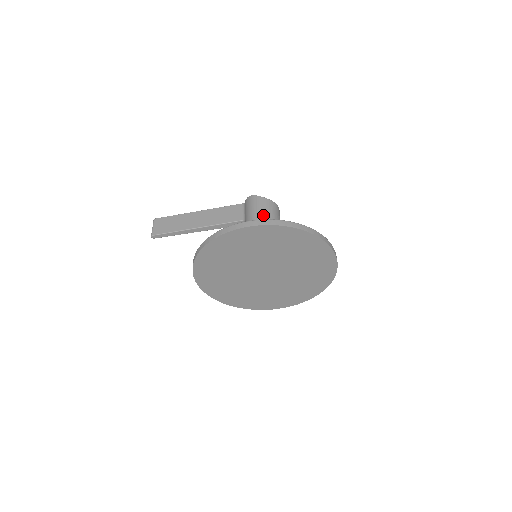
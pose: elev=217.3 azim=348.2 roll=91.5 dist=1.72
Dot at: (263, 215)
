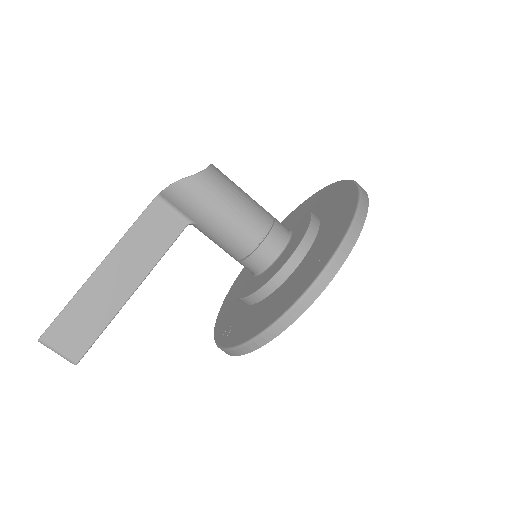
Dot at: (232, 203)
